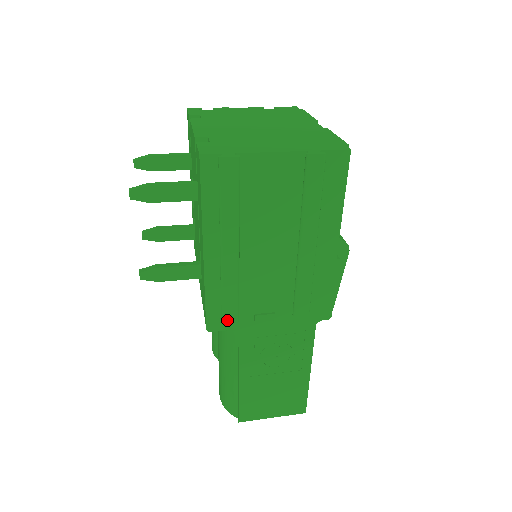
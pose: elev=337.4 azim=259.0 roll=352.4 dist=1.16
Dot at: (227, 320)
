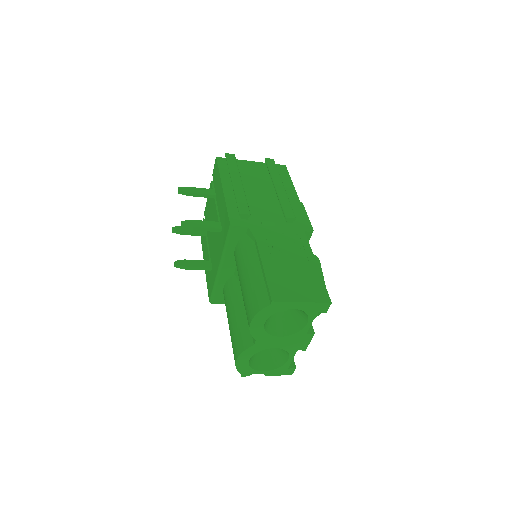
Dot at: (243, 213)
